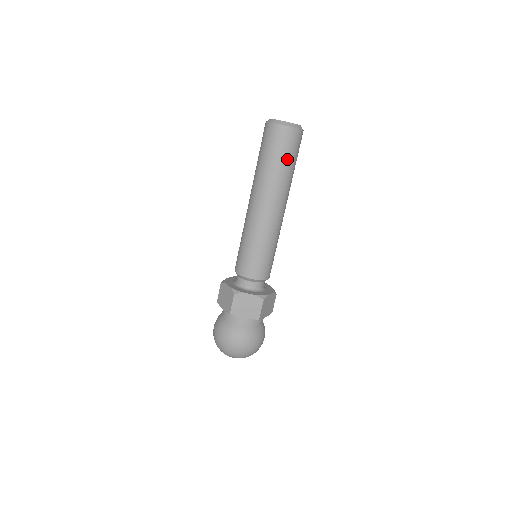
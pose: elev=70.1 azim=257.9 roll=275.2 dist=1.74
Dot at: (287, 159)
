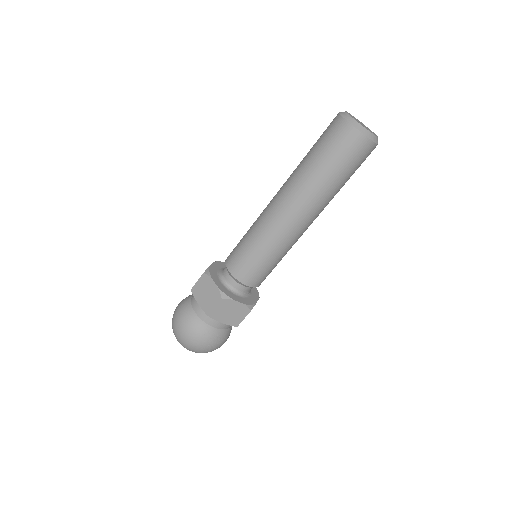
Dot at: (329, 161)
